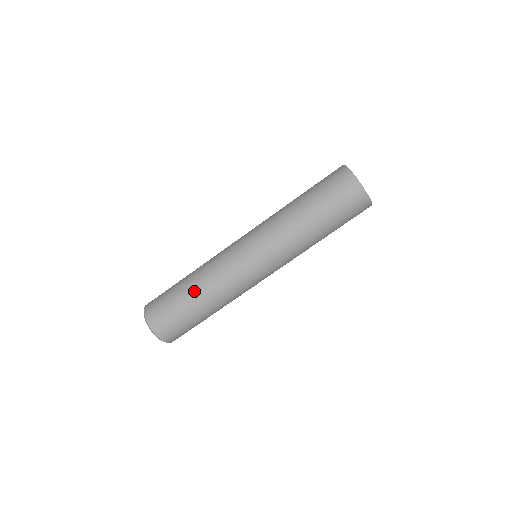
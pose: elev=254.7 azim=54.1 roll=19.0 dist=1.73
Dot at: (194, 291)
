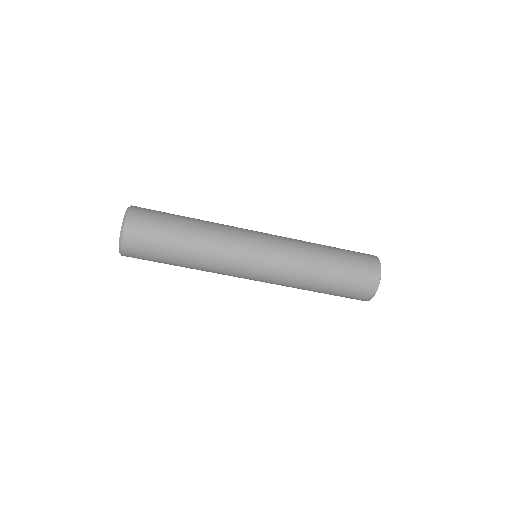
Dot at: (188, 248)
